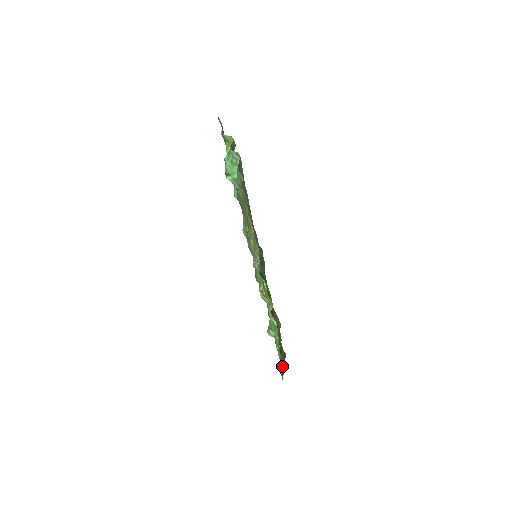
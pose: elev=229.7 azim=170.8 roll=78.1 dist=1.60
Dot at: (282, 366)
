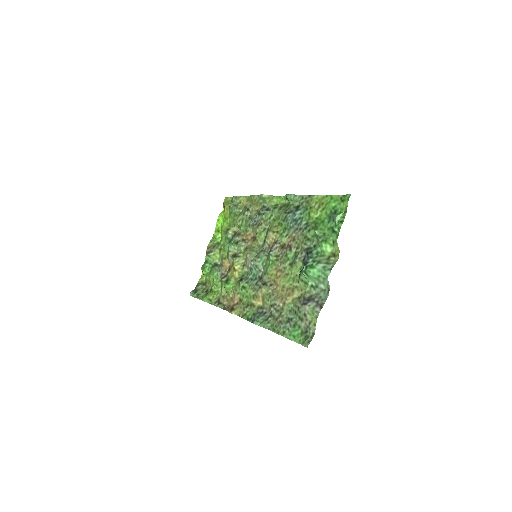
Dot at: (197, 288)
